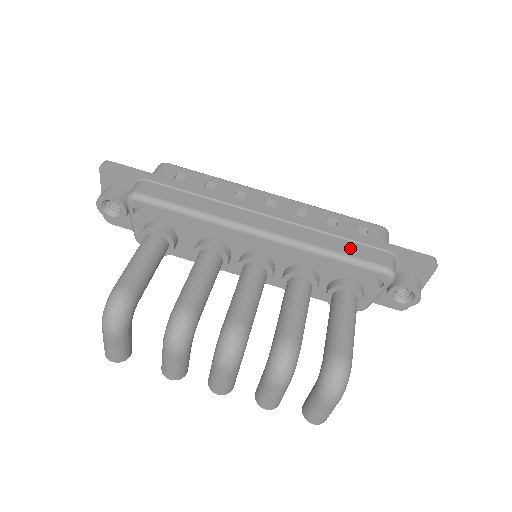
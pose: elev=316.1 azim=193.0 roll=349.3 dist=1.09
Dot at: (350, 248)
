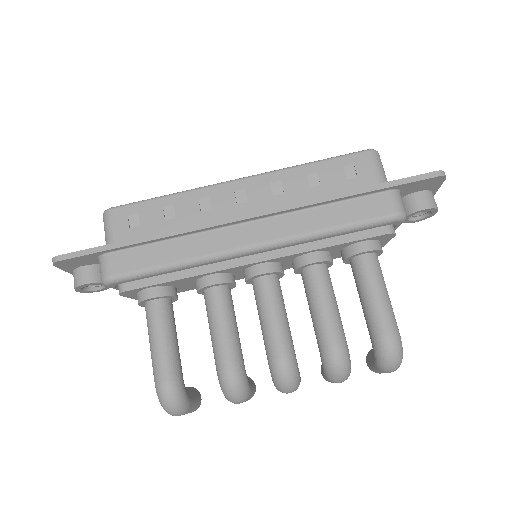
Dot at: (347, 212)
